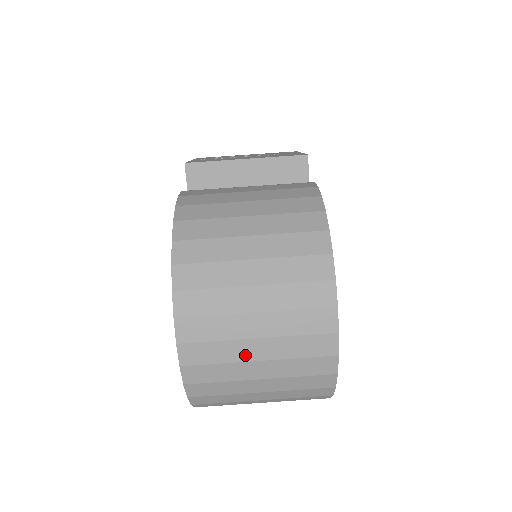
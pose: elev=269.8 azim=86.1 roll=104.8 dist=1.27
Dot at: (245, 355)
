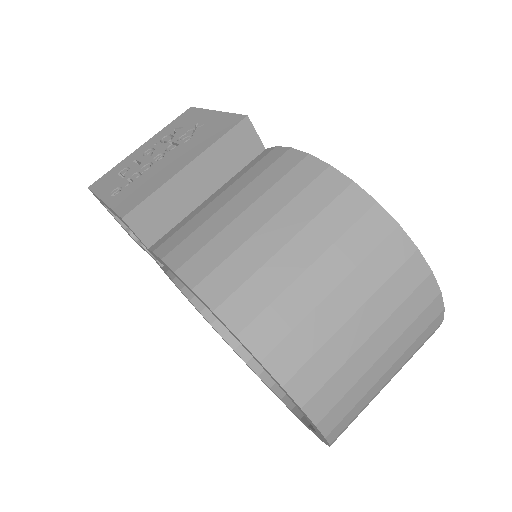
Dot at: (375, 378)
